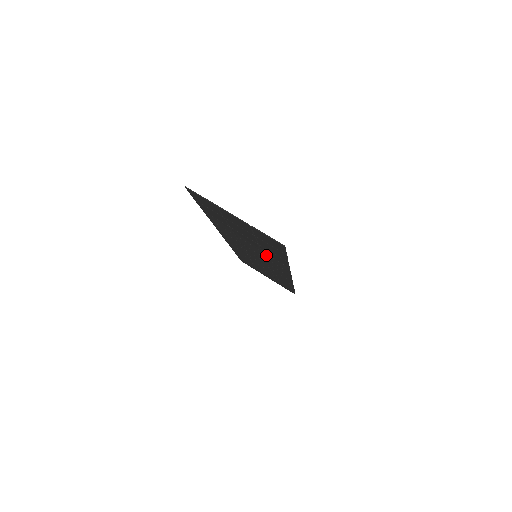
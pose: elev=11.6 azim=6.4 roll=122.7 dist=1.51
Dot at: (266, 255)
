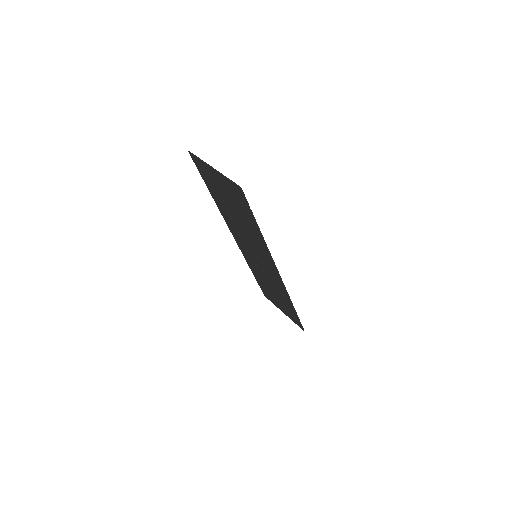
Dot at: (253, 238)
